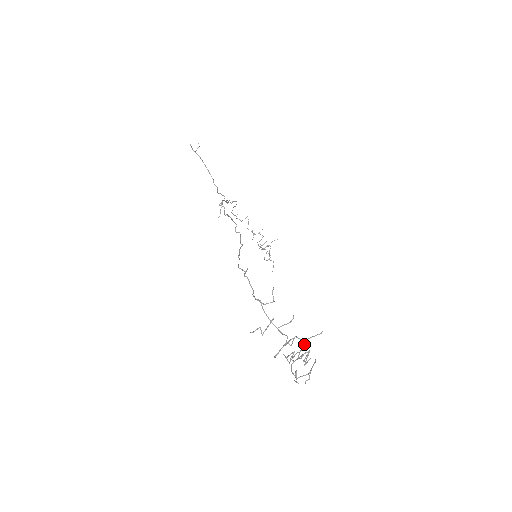
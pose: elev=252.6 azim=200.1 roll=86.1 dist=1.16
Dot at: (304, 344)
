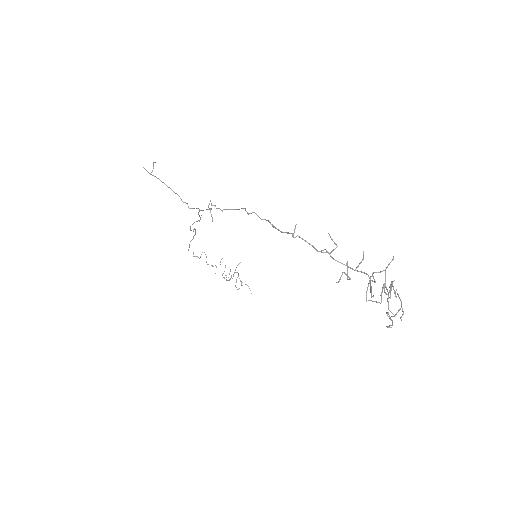
Dot at: (385, 276)
